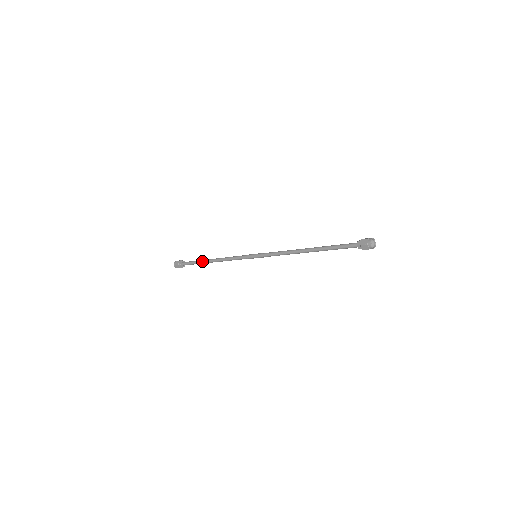
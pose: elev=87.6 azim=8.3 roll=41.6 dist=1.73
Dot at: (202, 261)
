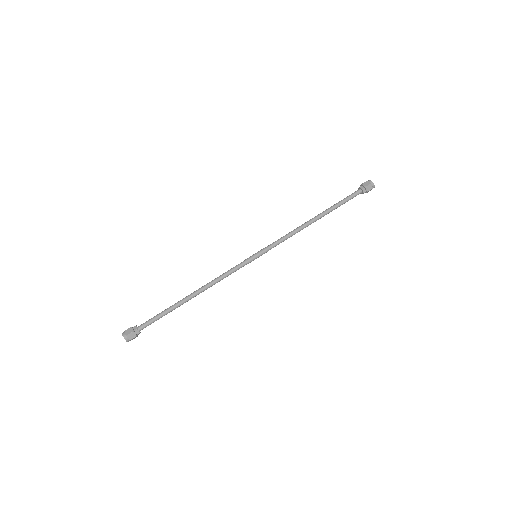
Dot at: (176, 304)
